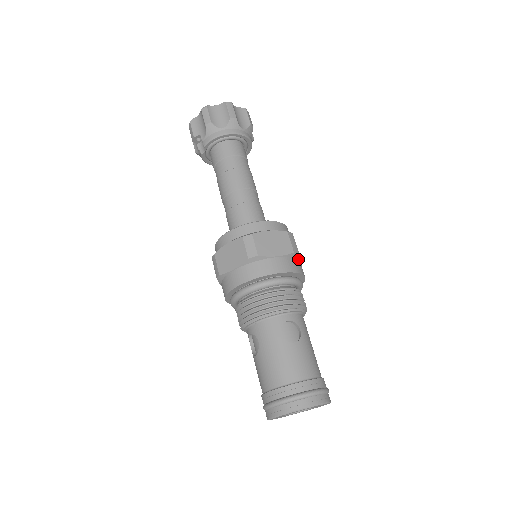
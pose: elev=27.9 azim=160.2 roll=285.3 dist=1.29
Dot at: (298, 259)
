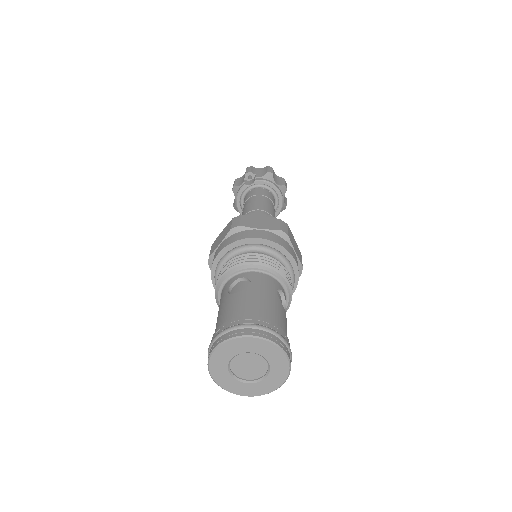
Dot at: occluded
